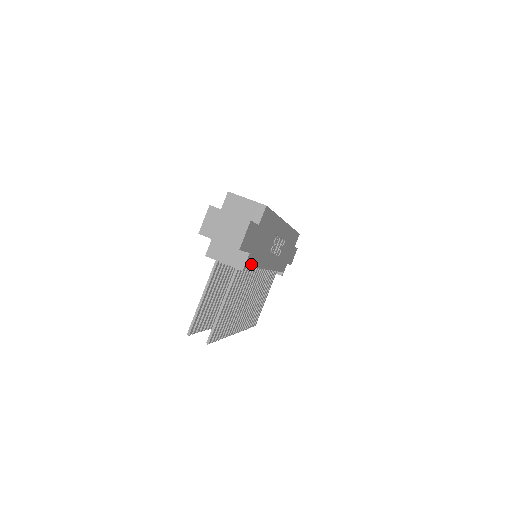
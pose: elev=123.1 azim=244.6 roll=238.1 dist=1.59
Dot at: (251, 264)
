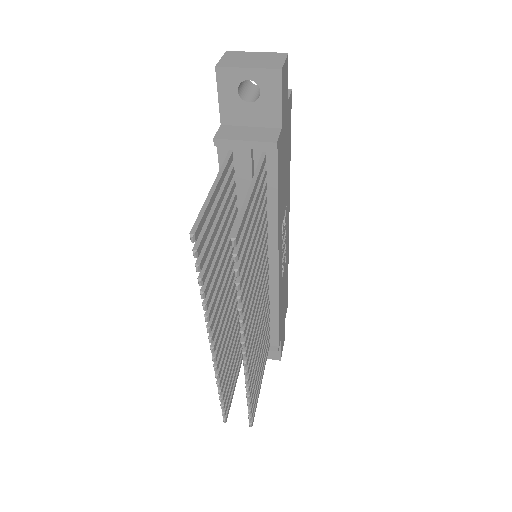
Dot at: (278, 168)
